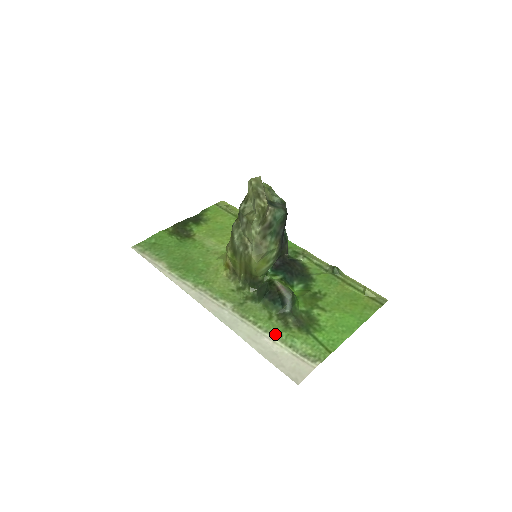
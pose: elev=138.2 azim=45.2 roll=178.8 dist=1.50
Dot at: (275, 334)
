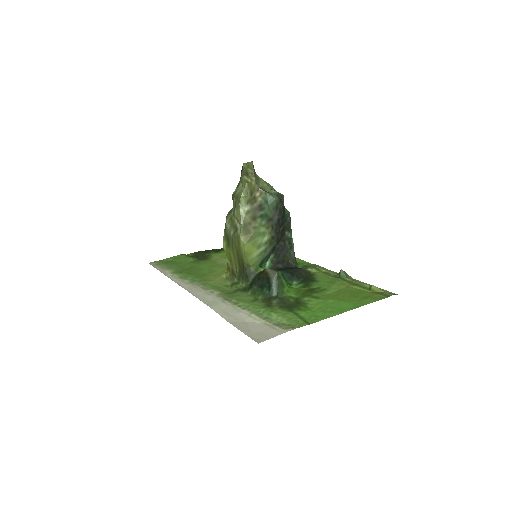
Dot at: (253, 310)
